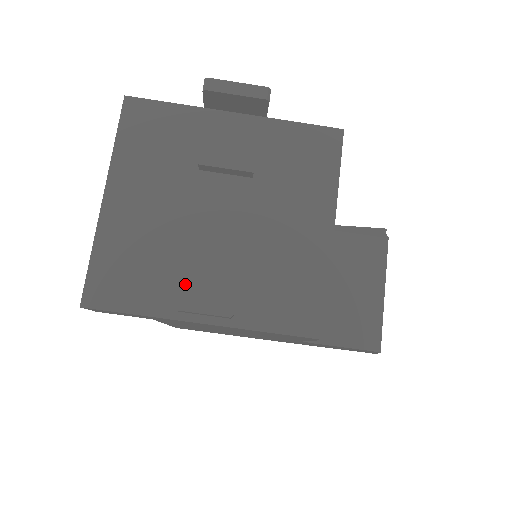
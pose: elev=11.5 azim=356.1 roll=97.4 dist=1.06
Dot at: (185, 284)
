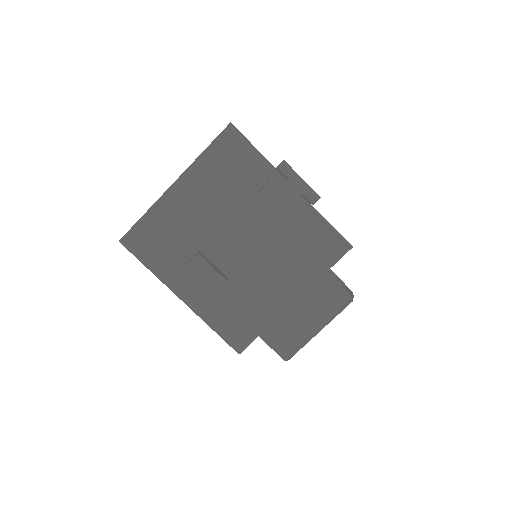
Dot at: (183, 275)
